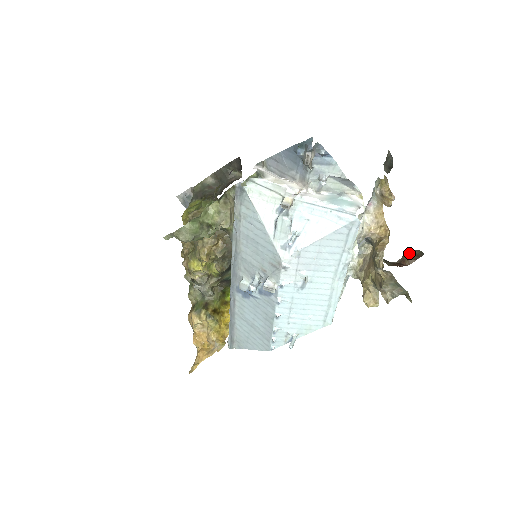
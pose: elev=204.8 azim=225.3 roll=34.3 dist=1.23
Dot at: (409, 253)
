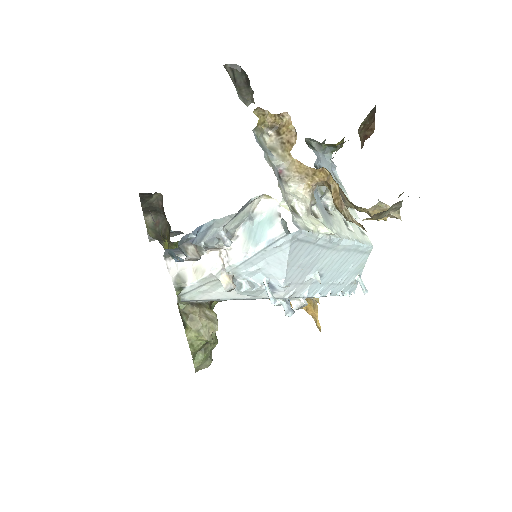
Dot at: (362, 128)
